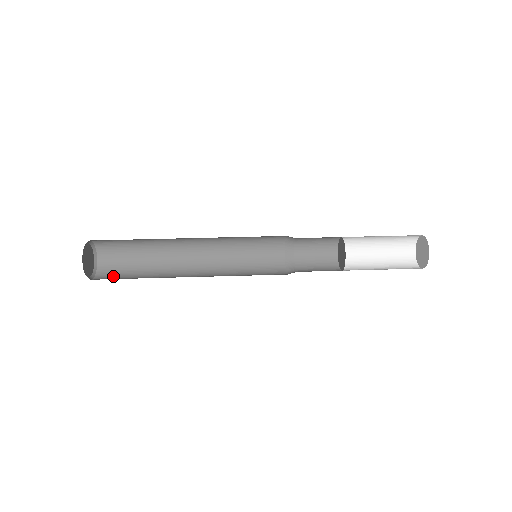
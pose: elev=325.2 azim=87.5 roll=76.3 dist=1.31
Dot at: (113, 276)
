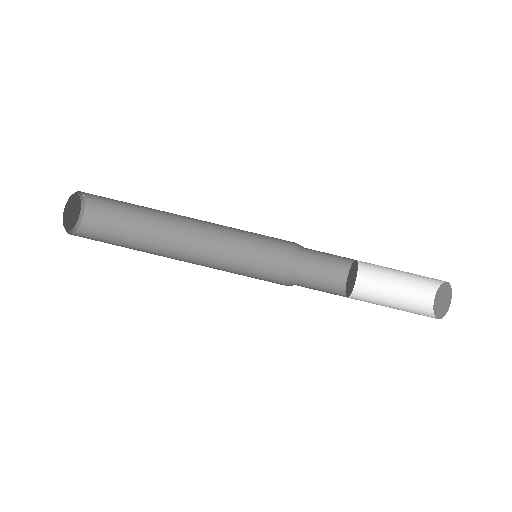
Dot at: (104, 215)
